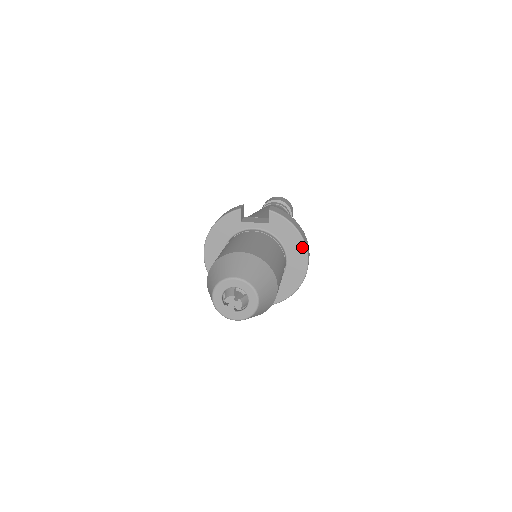
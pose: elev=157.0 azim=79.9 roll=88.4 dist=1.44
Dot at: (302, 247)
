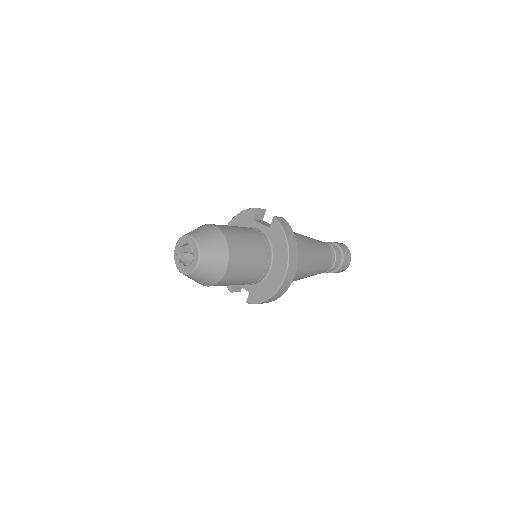
Dot at: (285, 259)
